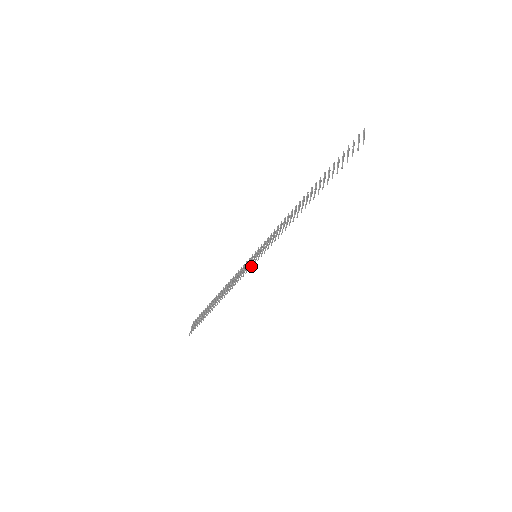
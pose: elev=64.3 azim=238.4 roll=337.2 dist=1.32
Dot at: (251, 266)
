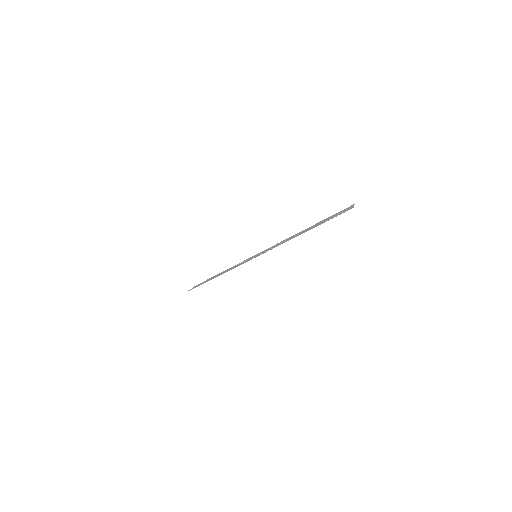
Dot at: occluded
